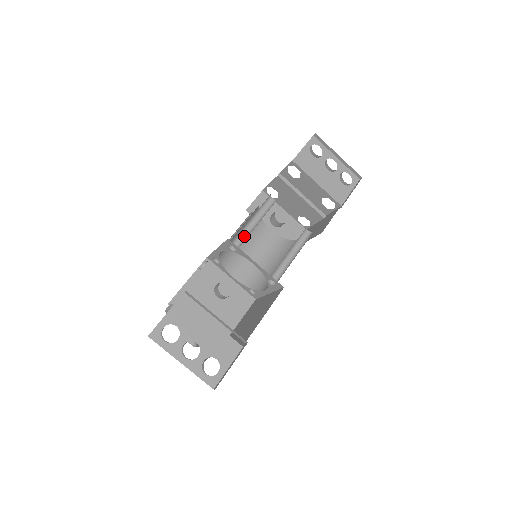
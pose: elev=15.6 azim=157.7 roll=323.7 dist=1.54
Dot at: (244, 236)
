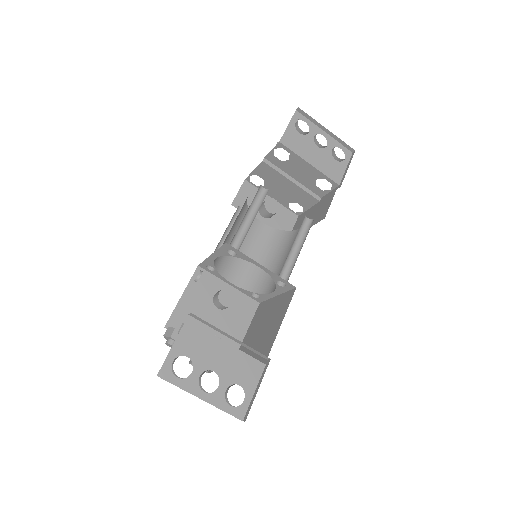
Dot at: (241, 236)
